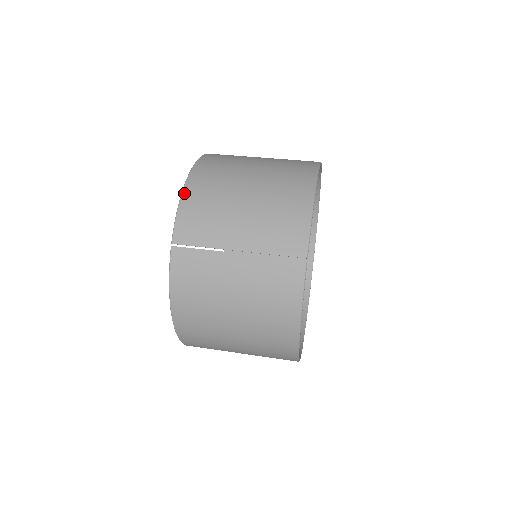
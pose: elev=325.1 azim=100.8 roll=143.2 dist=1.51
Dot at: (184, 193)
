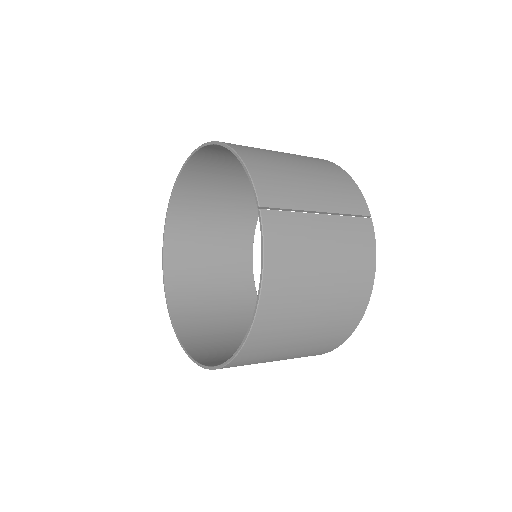
Dot at: (245, 160)
